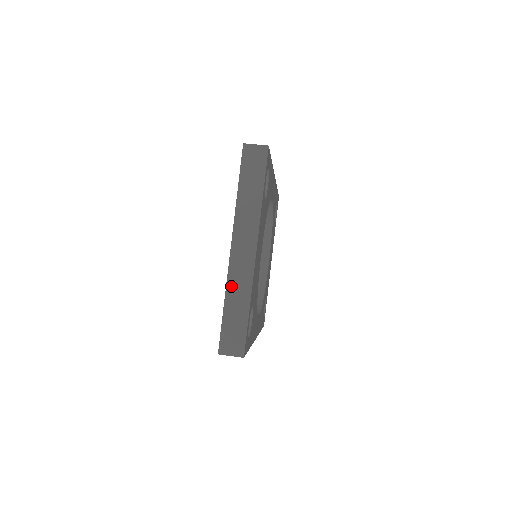
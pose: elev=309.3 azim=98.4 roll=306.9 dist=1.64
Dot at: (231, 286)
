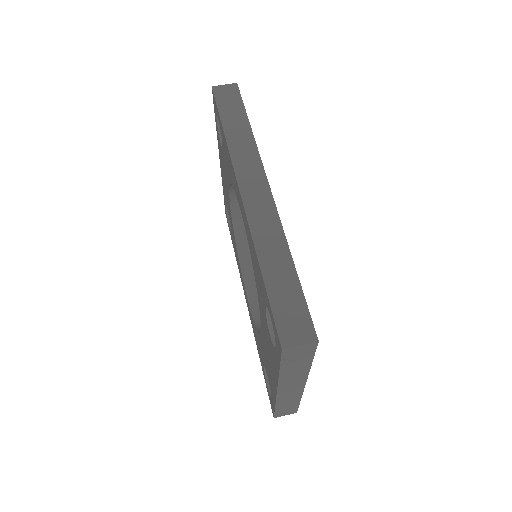
Dot at: (281, 401)
